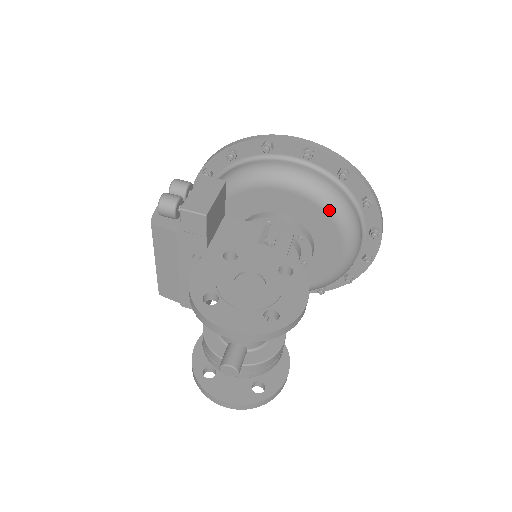
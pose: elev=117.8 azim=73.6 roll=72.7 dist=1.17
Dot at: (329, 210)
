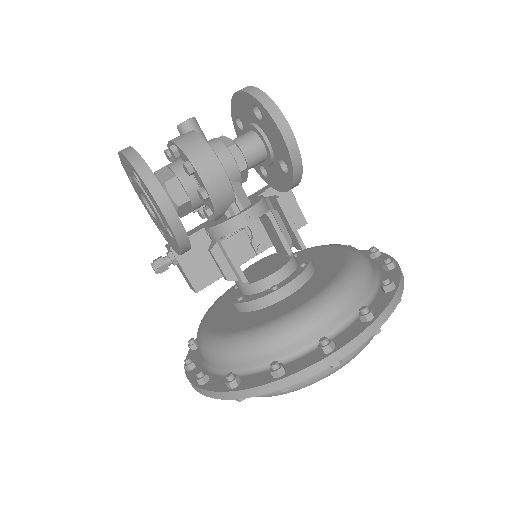
Dot at: (350, 259)
